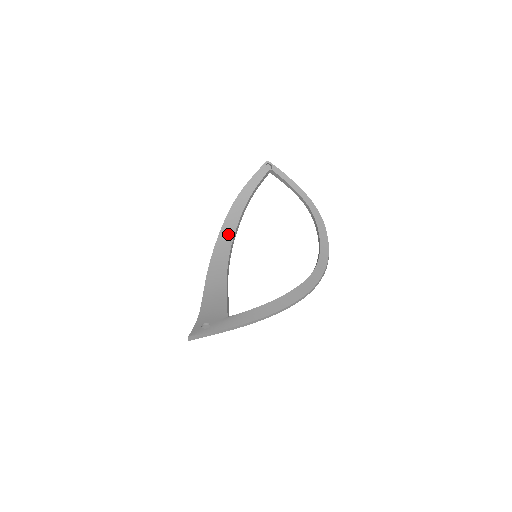
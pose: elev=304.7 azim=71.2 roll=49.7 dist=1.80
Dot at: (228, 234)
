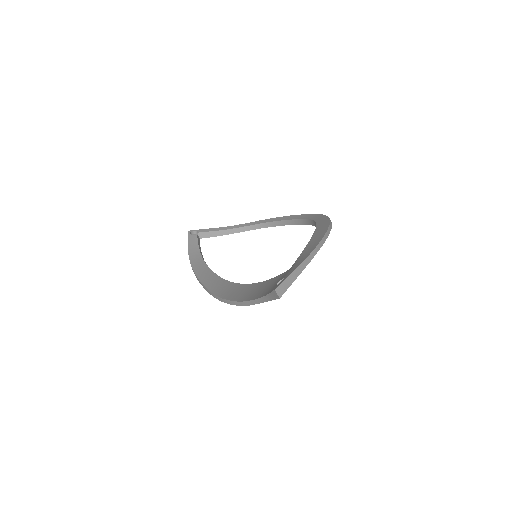
Dot at: (212, 280)
